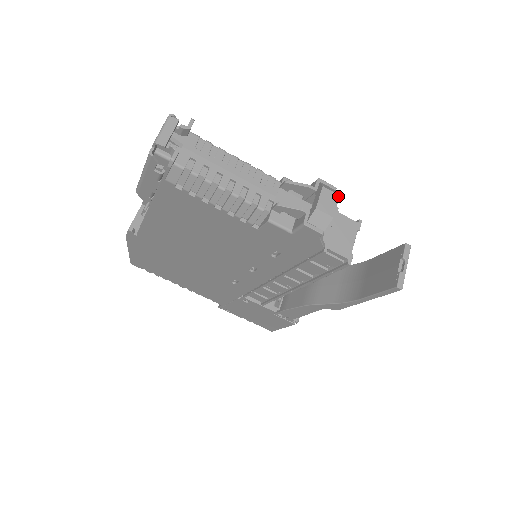
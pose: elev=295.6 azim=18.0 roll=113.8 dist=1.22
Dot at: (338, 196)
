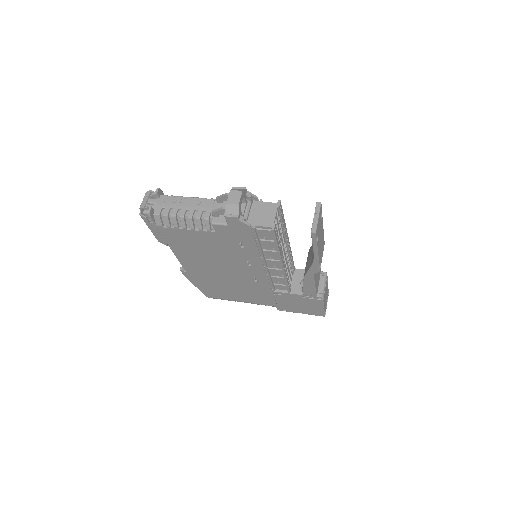
Dot at: (241, 192)
